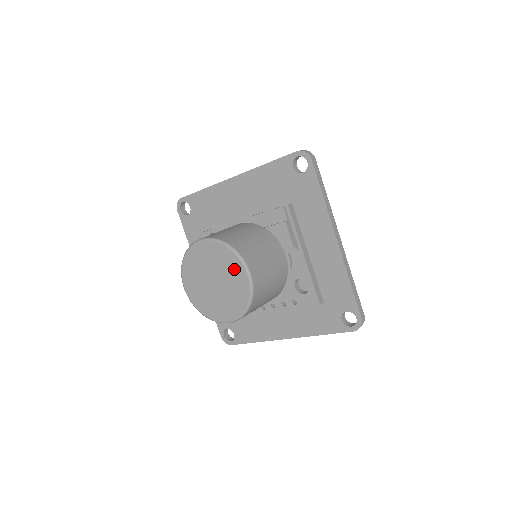
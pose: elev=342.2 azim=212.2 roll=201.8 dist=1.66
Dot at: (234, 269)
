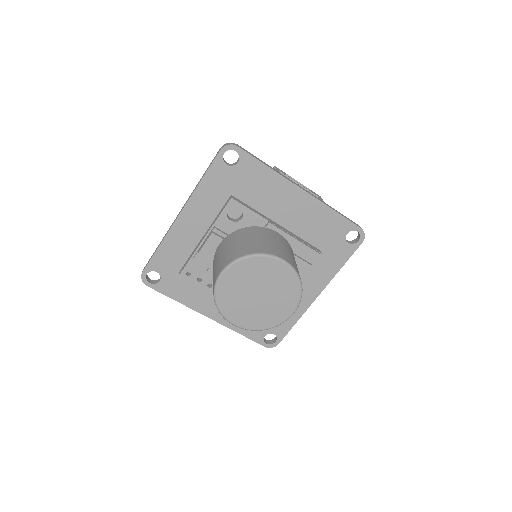
Dot at: (287, 302)
